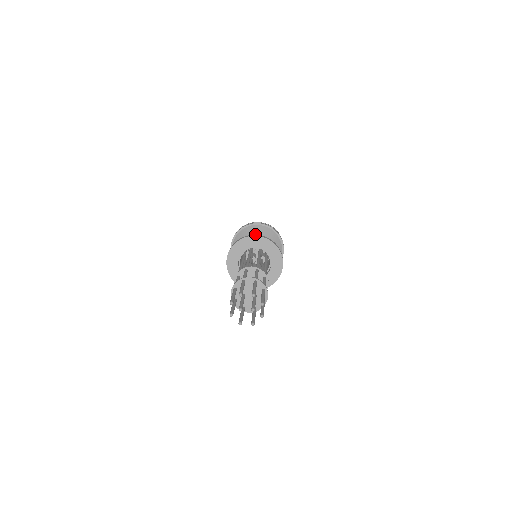
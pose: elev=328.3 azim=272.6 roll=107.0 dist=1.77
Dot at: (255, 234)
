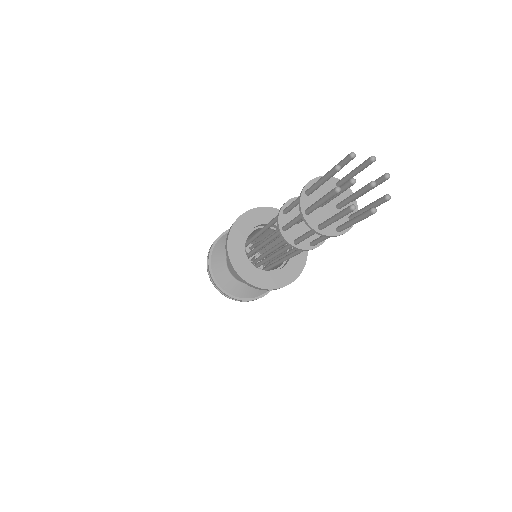
Dot at: occluded
